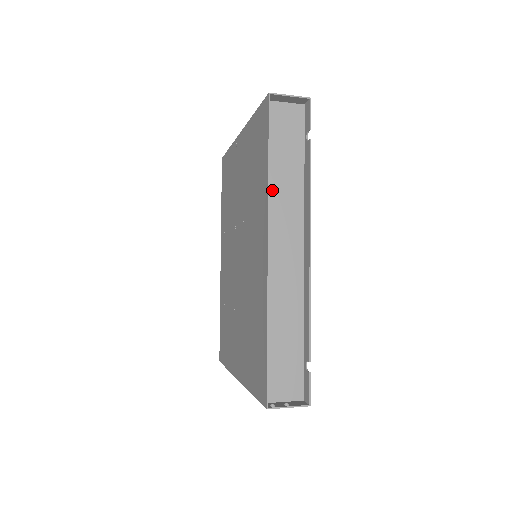
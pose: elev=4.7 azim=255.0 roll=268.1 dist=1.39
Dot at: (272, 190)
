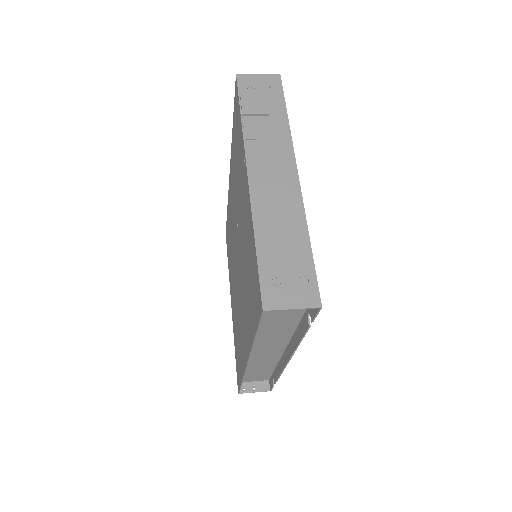
Dot at: (259, 332)
